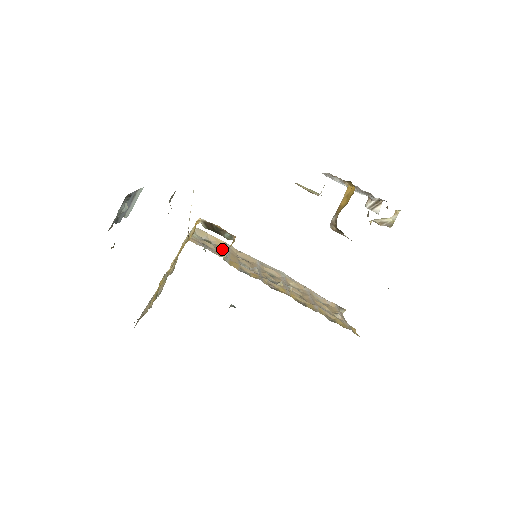
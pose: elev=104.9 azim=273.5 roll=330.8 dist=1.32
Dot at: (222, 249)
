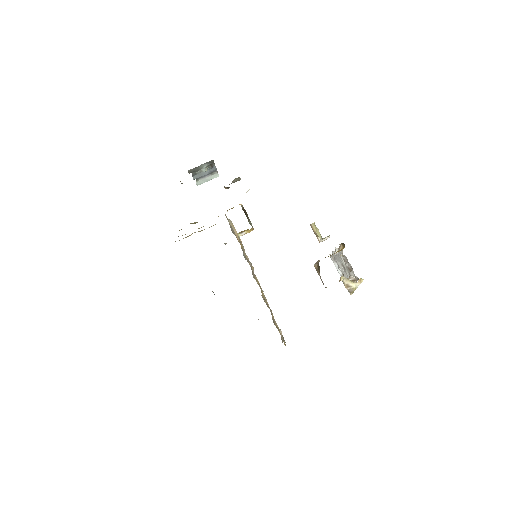
Dot at: occluded
